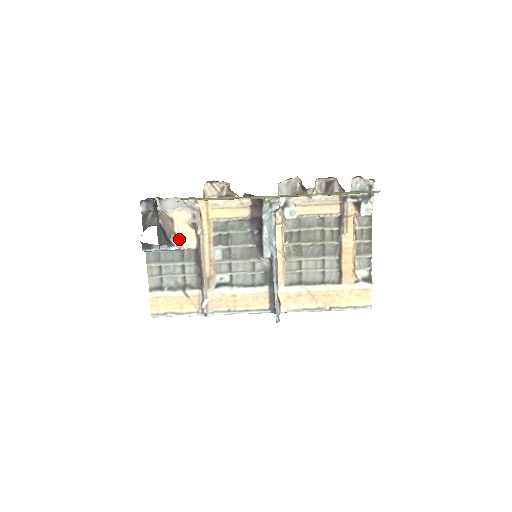
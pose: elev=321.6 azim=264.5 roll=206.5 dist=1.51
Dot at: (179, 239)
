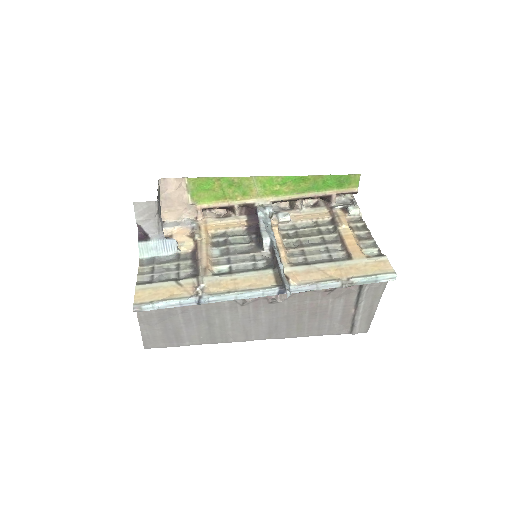
Dot at: occluded
